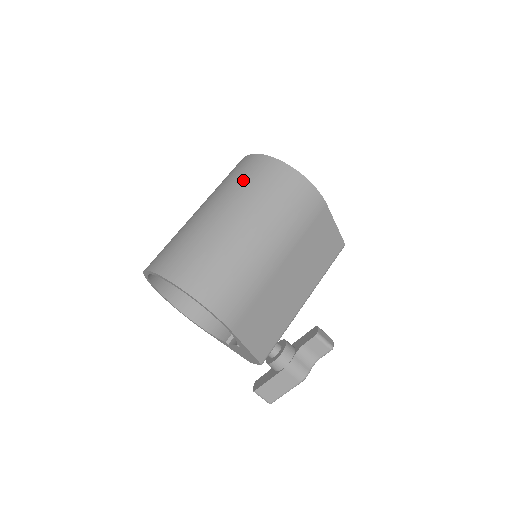
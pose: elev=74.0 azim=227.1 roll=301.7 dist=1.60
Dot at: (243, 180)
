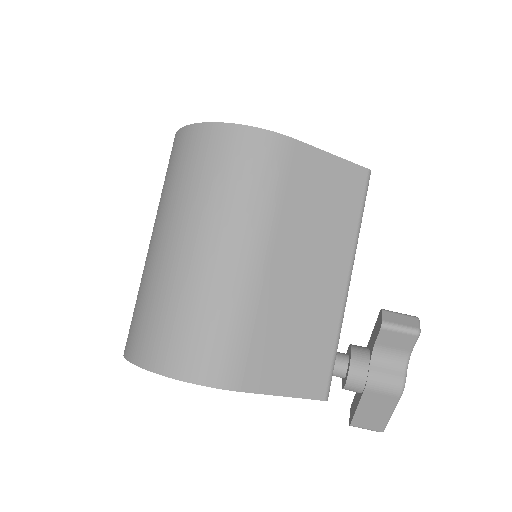
Dot at: (169, 179)
